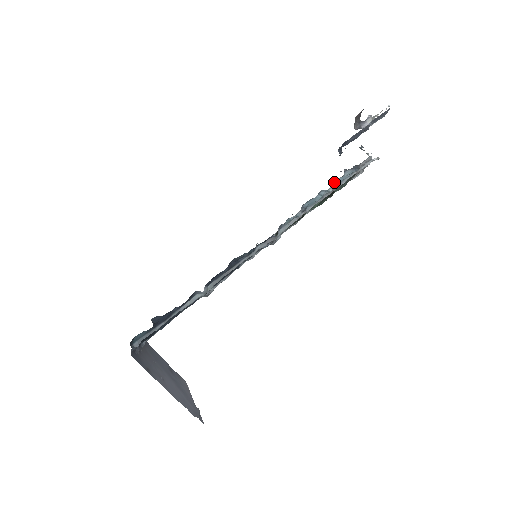
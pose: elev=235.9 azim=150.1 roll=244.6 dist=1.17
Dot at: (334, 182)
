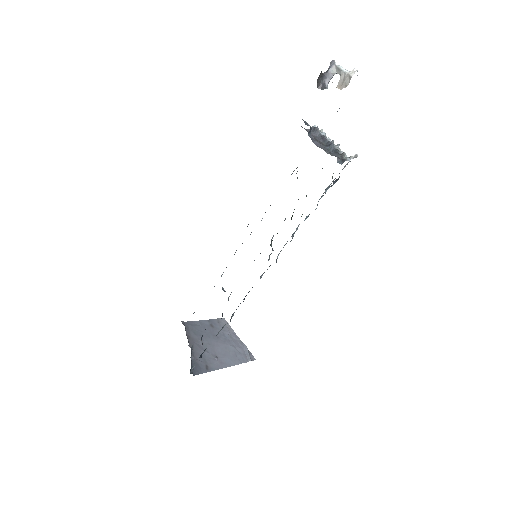
Dot at: (317, 204)
